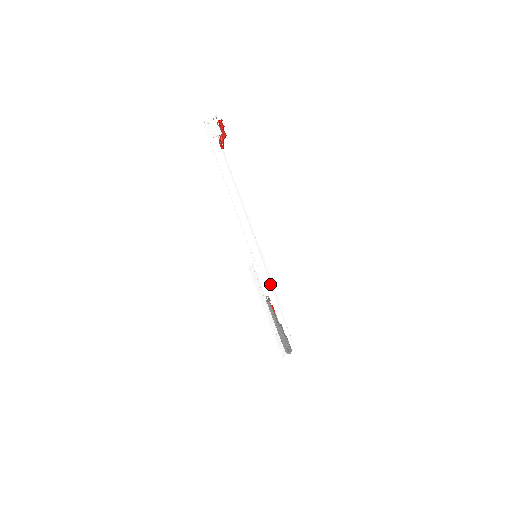
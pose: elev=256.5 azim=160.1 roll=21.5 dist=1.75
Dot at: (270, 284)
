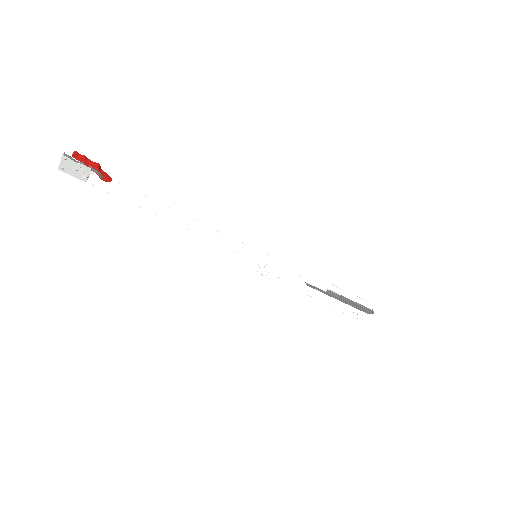
Dot at: (296, 272)
